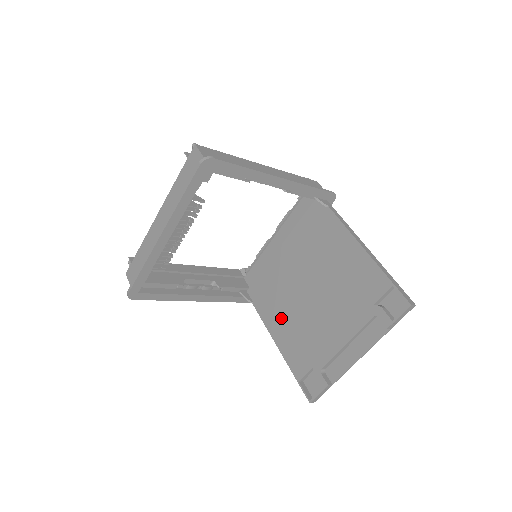
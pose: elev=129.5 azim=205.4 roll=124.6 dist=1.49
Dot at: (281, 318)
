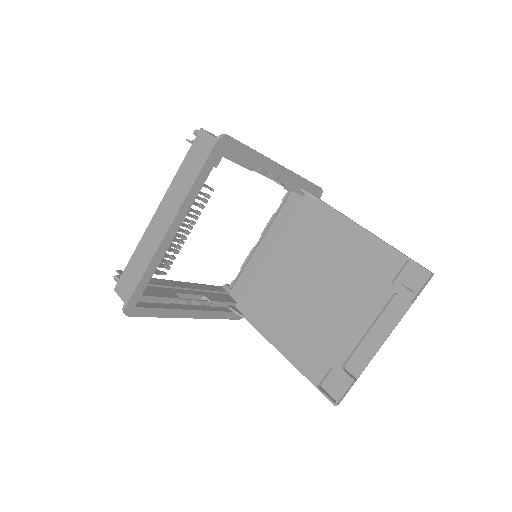
Dot at: (283, 324)
